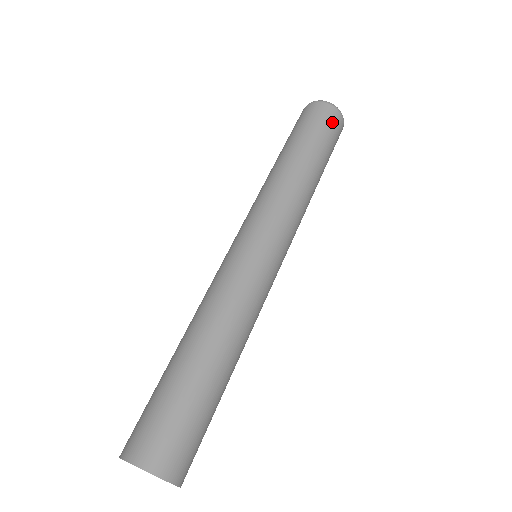
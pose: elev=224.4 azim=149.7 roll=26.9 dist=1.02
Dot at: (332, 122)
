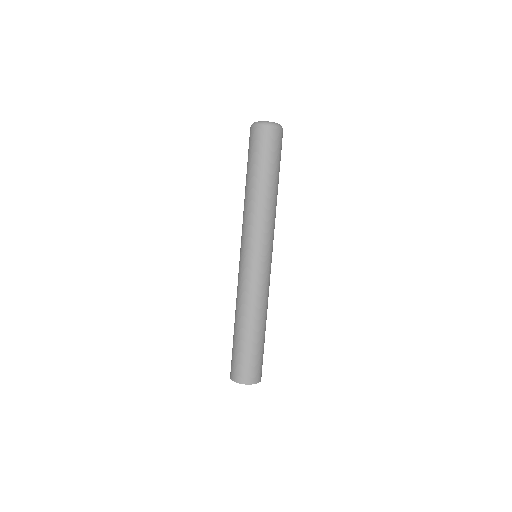
Dot at: (264, 140)
